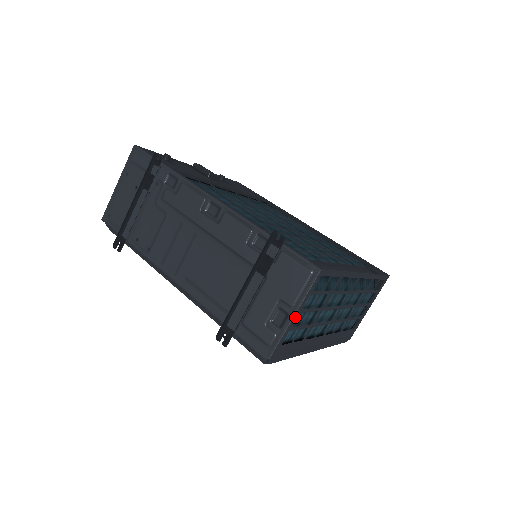
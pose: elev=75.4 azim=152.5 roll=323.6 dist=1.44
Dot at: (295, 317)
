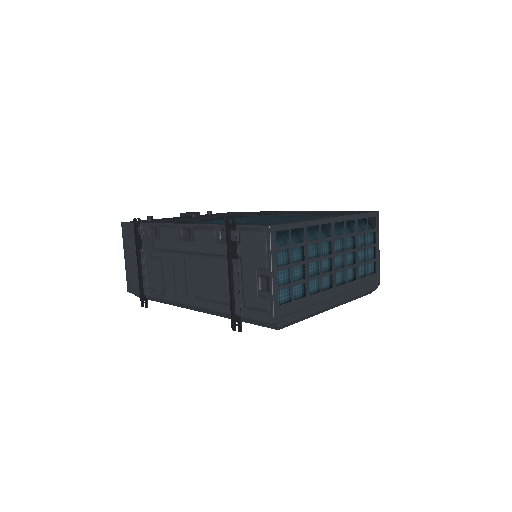
Dot at: (274, 276)
